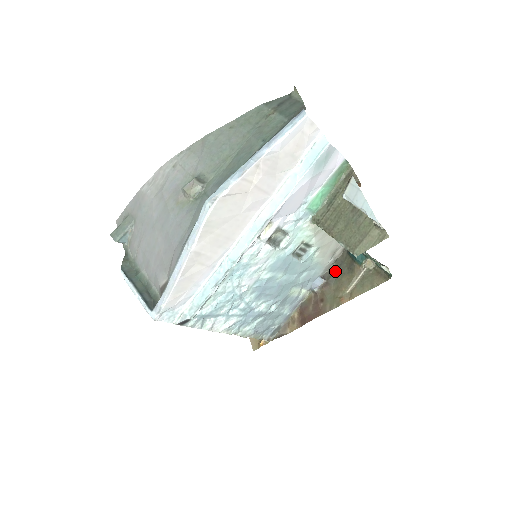
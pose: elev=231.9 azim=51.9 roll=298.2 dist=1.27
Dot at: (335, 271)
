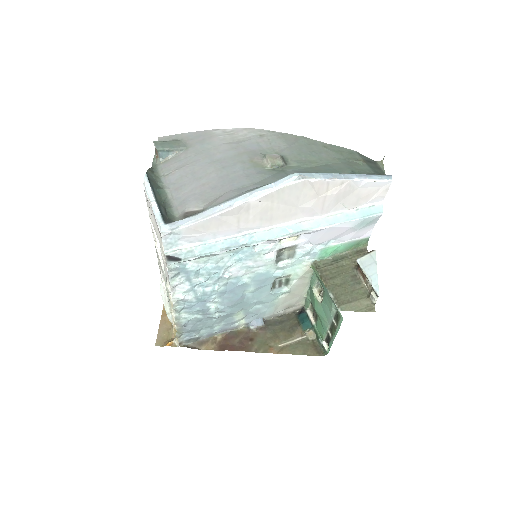
Dot at: (277, 323)
